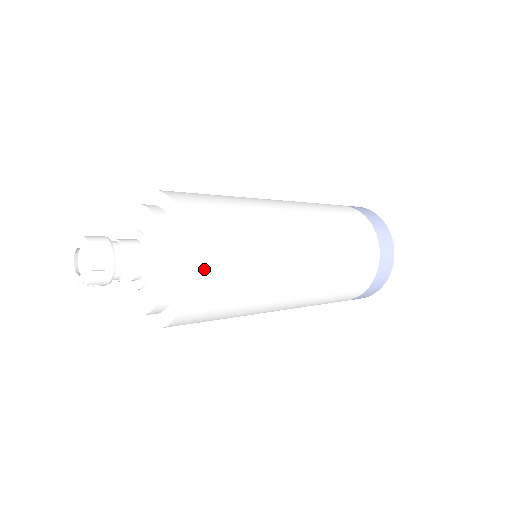
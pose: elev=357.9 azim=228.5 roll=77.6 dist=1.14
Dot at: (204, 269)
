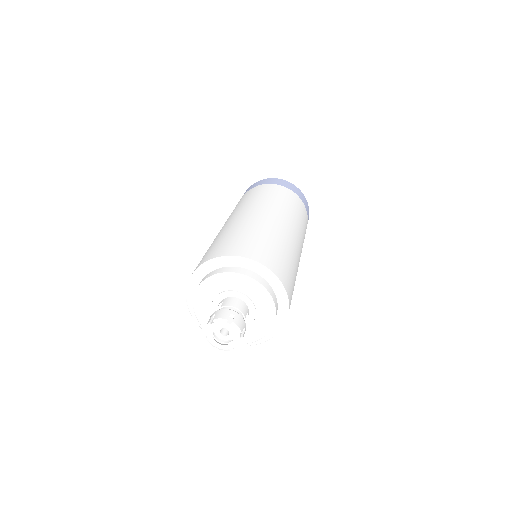
Dot at: (289, 290)
